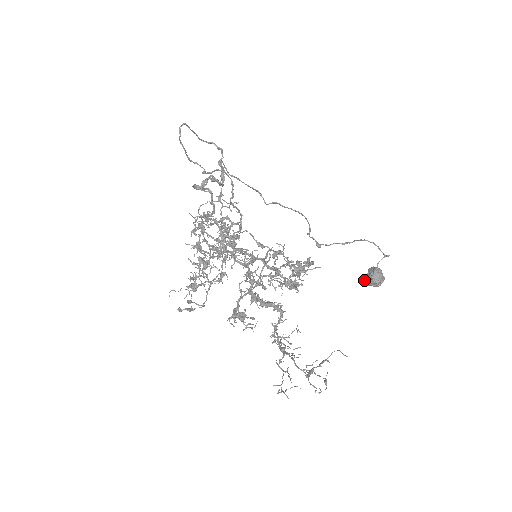
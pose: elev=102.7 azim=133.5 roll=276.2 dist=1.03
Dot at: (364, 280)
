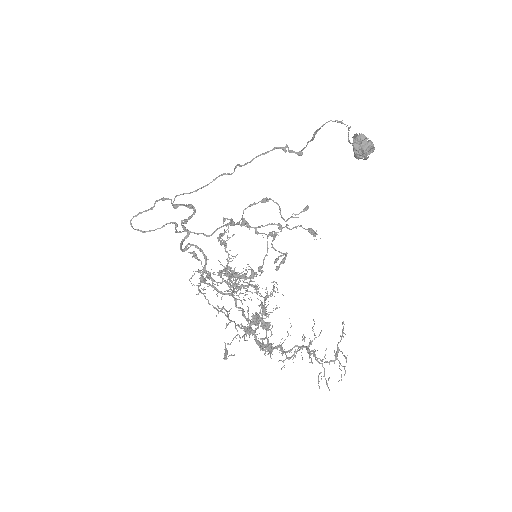
Dot at: (357, 158)
